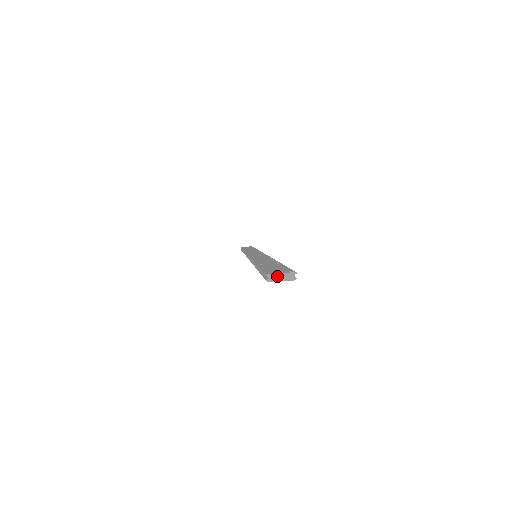
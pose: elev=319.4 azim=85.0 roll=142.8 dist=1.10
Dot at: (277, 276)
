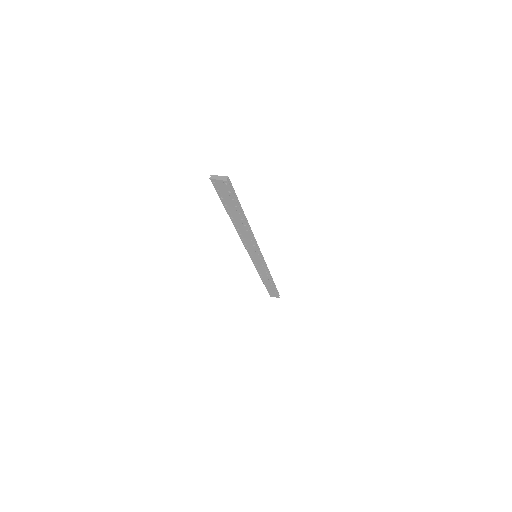
Dot at: (216, 177)
